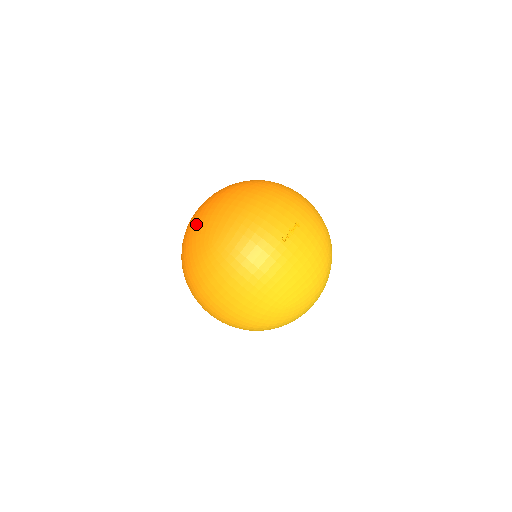
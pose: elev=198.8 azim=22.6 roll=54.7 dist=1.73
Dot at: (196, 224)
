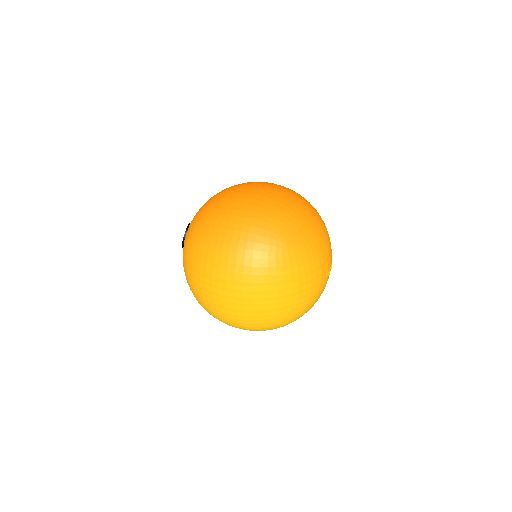
Dot at: (269, 211)
